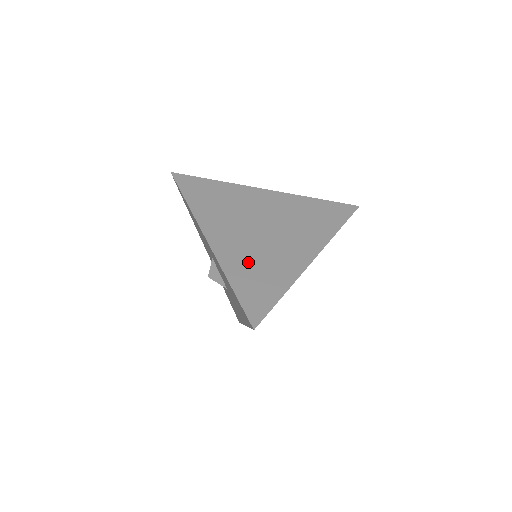
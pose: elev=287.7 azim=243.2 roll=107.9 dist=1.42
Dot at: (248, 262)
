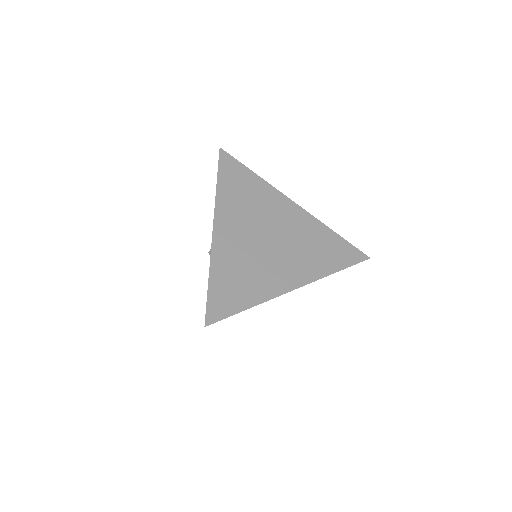
Dot at: (236, 264)
